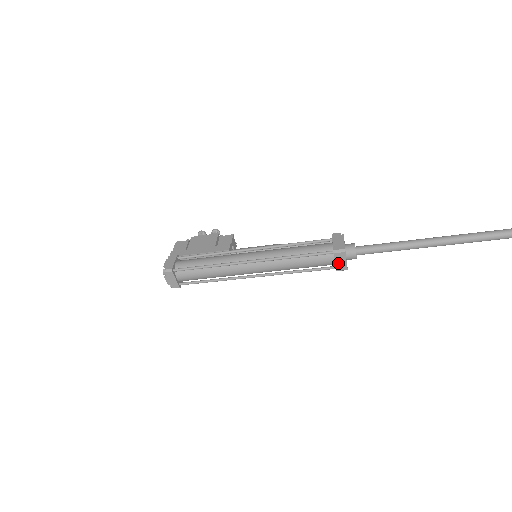
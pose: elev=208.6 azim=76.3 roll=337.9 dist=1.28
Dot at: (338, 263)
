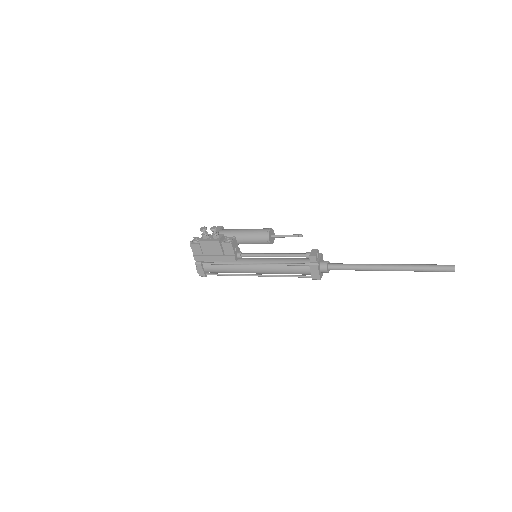
Dot at: occluded
